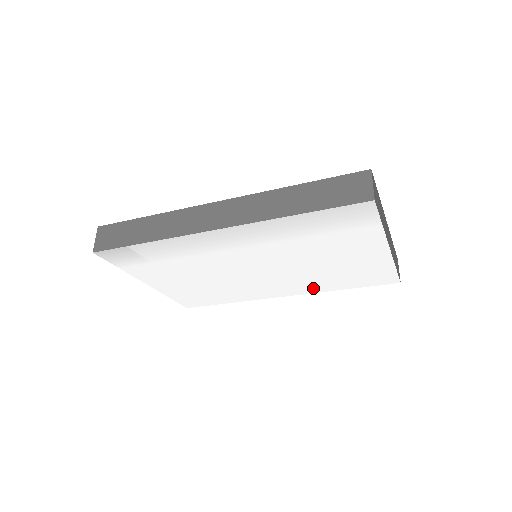
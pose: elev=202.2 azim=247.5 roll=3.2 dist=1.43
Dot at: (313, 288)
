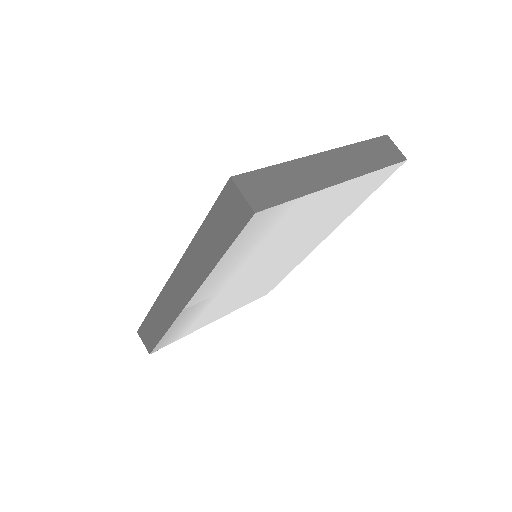
Dot at: (335, 224)
